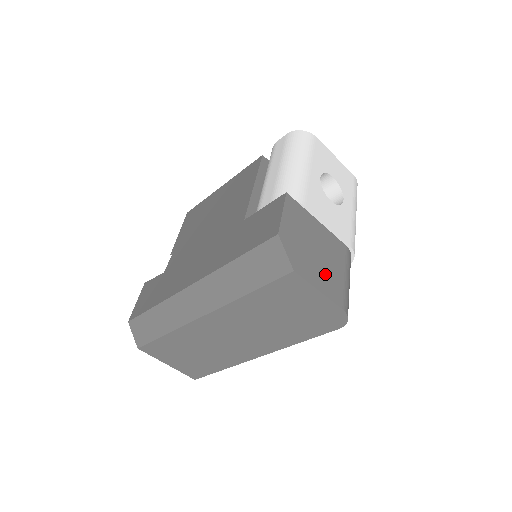
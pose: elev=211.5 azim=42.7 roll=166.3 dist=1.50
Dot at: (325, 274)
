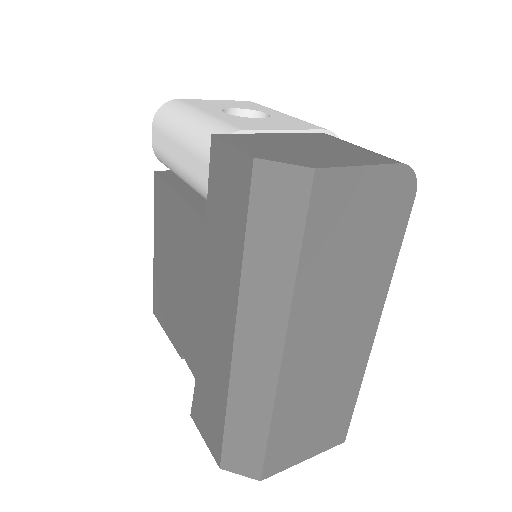
Dot at: (341, 155)
